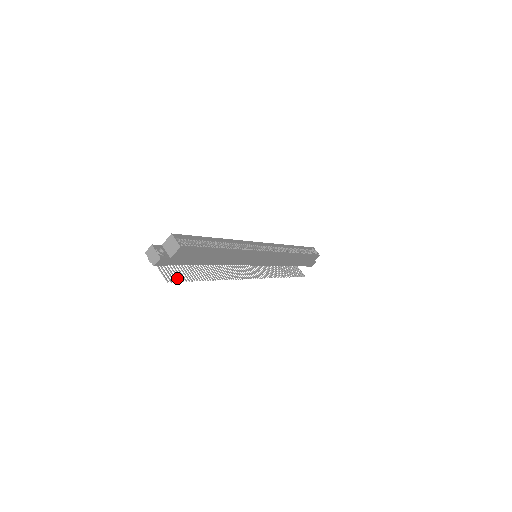
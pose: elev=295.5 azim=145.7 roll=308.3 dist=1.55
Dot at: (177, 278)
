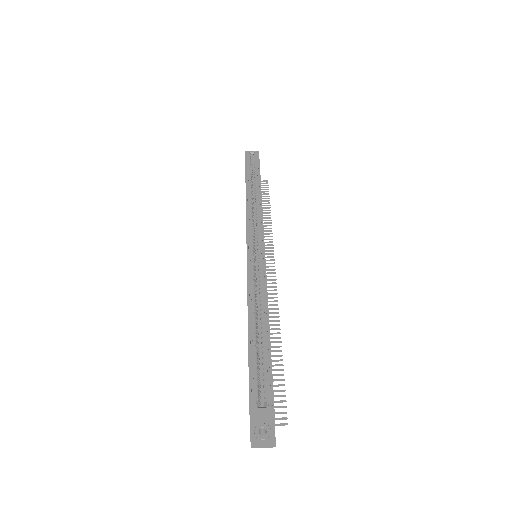
Dot at: occluded
